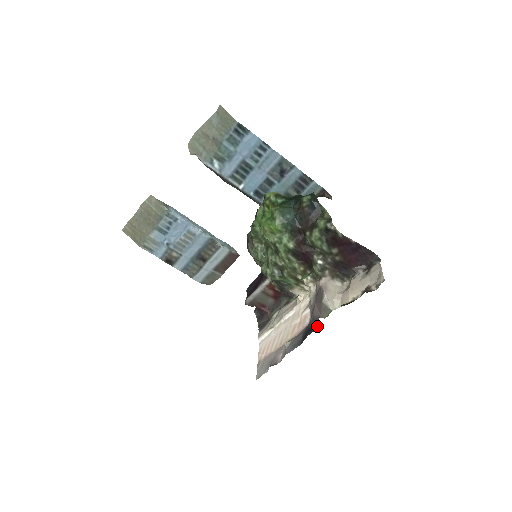
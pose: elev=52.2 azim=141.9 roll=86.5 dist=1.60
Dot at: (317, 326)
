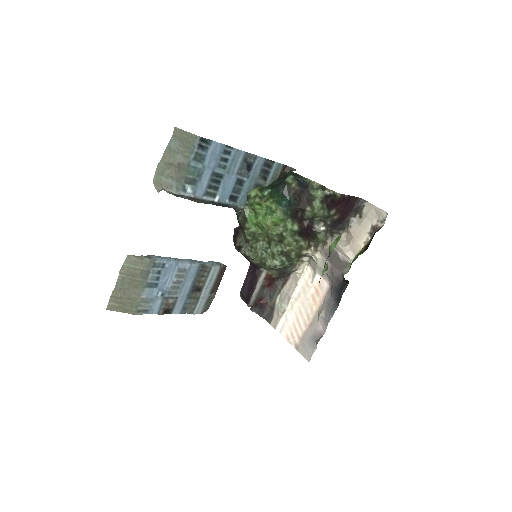
Dot at: (347, 283)
